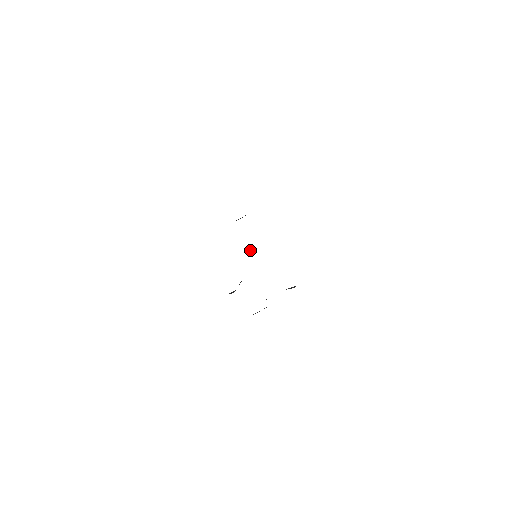
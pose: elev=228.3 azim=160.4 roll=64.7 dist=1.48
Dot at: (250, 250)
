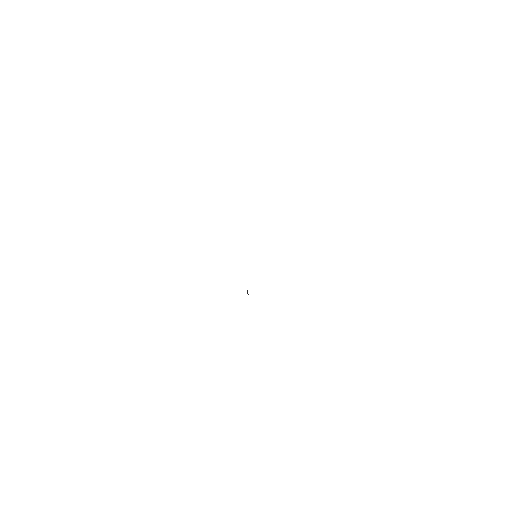
Dot at: occluded
